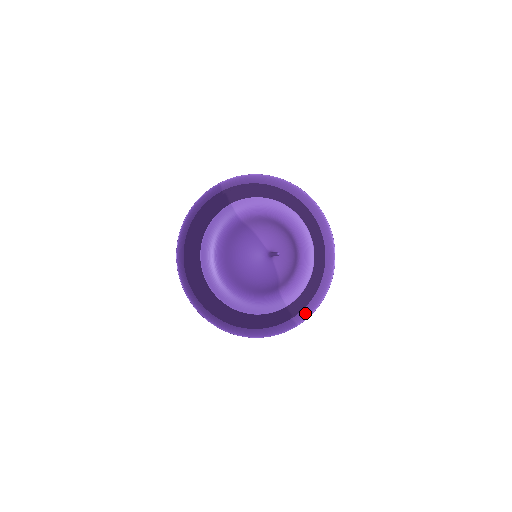
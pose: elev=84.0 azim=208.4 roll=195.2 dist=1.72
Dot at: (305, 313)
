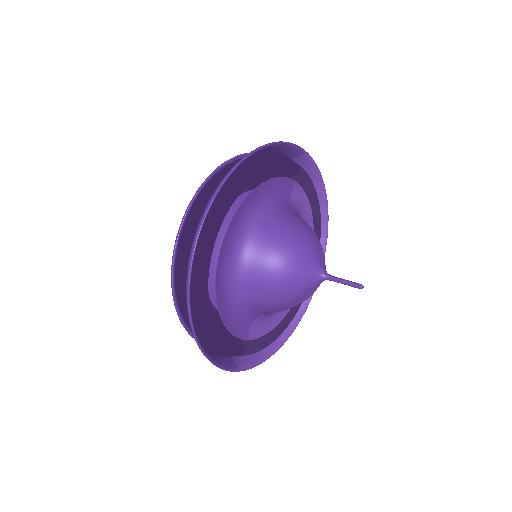
Dot at: (248, 361)
